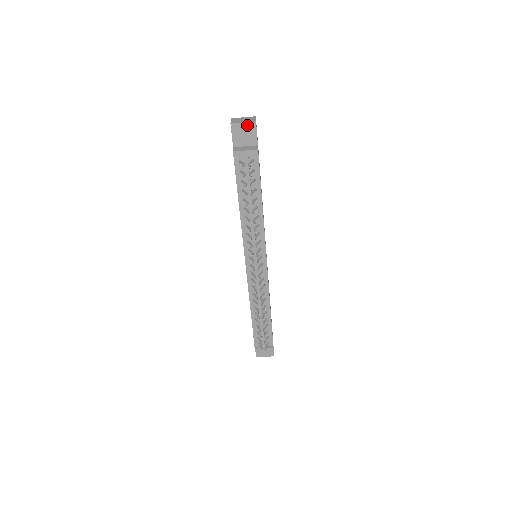
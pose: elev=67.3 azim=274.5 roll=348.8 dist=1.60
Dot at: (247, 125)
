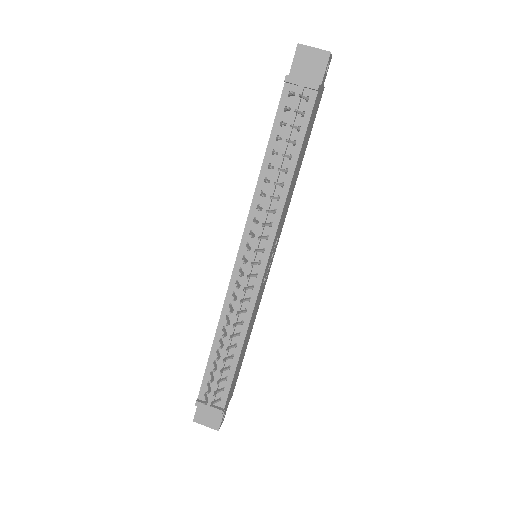
Dot at: (318, 53)
